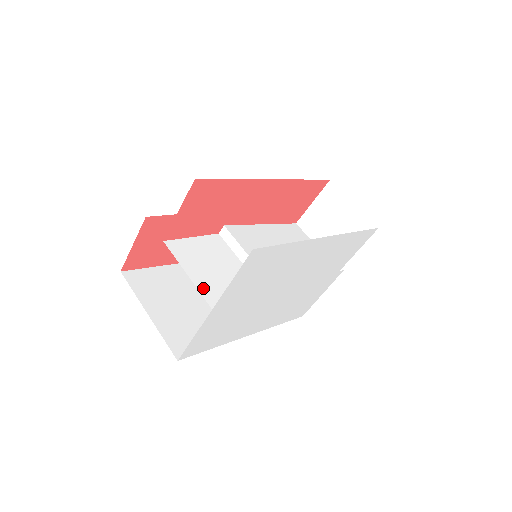
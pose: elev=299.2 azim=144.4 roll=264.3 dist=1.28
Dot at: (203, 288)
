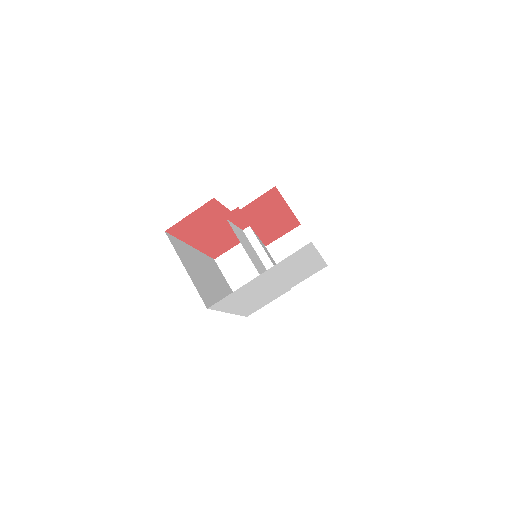
Dot at: (252, 260)
